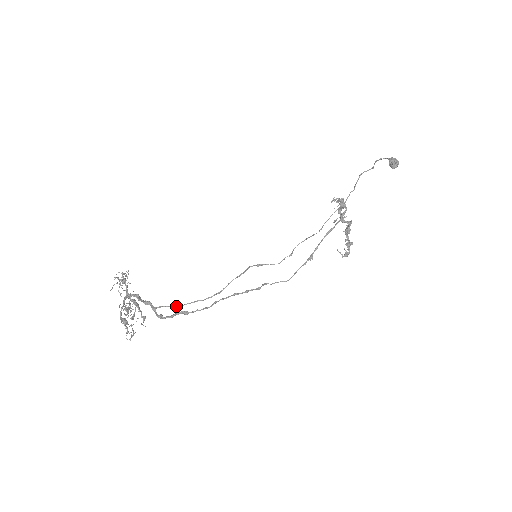
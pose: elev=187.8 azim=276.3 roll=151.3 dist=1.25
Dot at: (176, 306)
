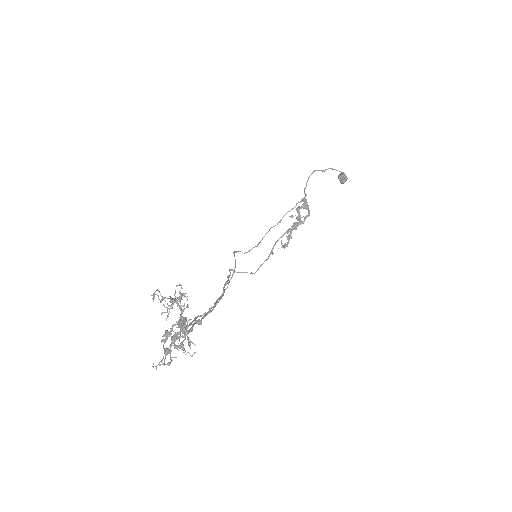
Dot at: occluded
